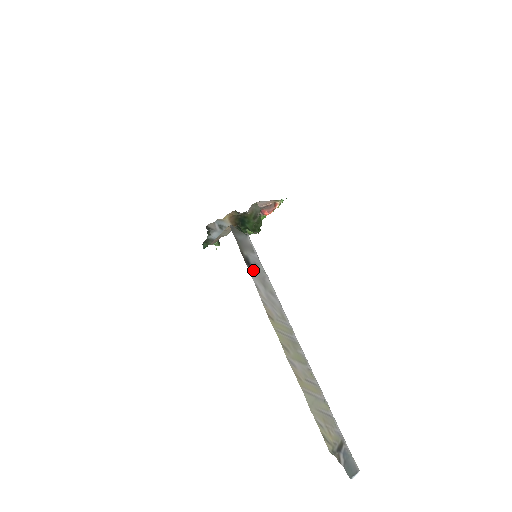
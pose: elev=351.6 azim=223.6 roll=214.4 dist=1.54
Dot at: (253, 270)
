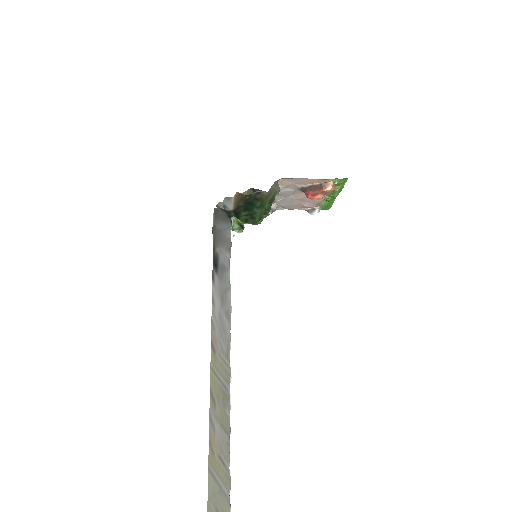
Dot at: (217, 275)
